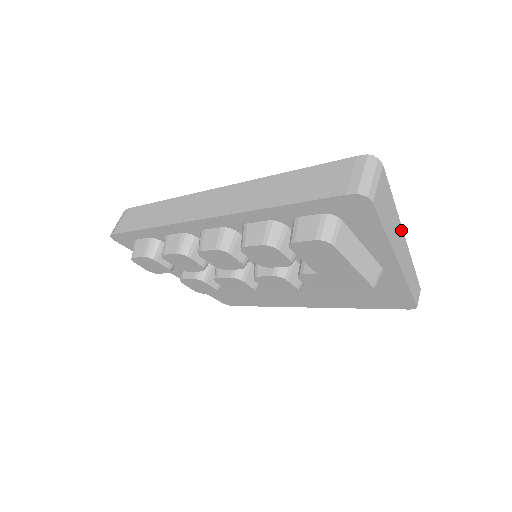
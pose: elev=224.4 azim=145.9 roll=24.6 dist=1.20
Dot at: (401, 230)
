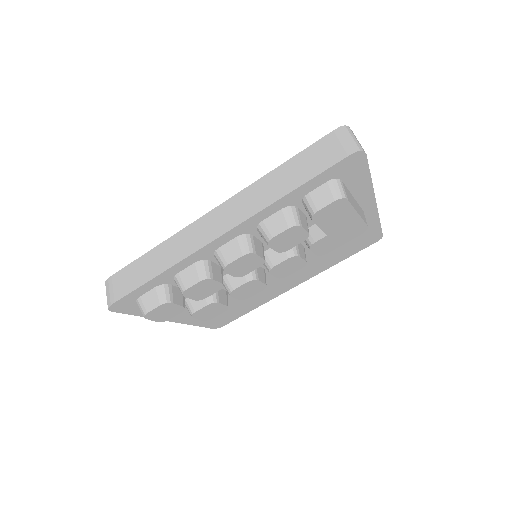
Dot at: occluded
